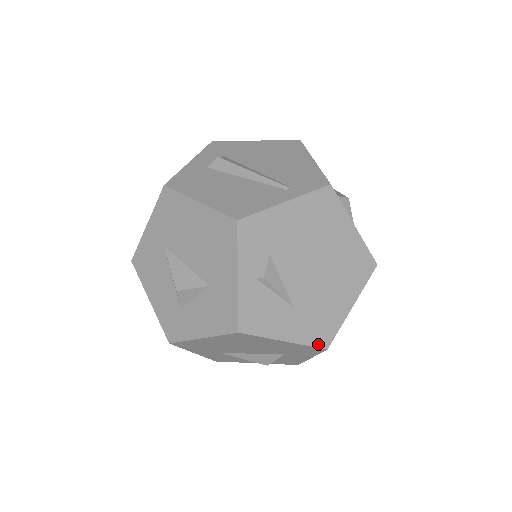
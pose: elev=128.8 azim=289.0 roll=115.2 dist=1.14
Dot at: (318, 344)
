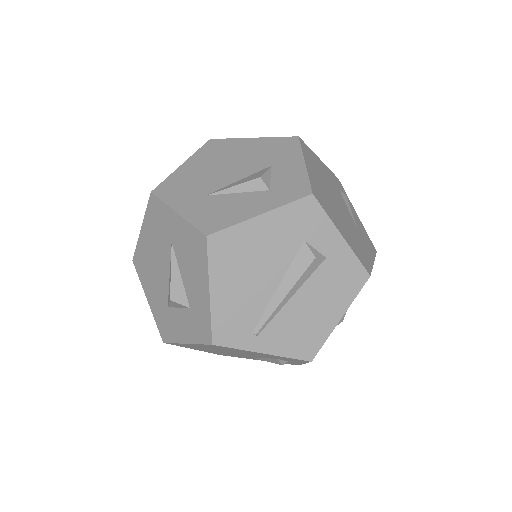
Dot at: (287, 139)
